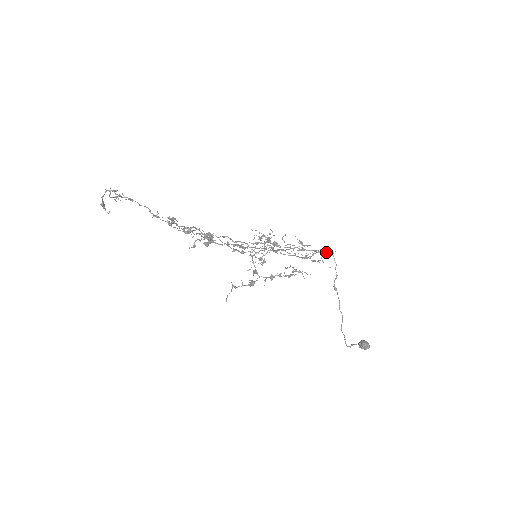
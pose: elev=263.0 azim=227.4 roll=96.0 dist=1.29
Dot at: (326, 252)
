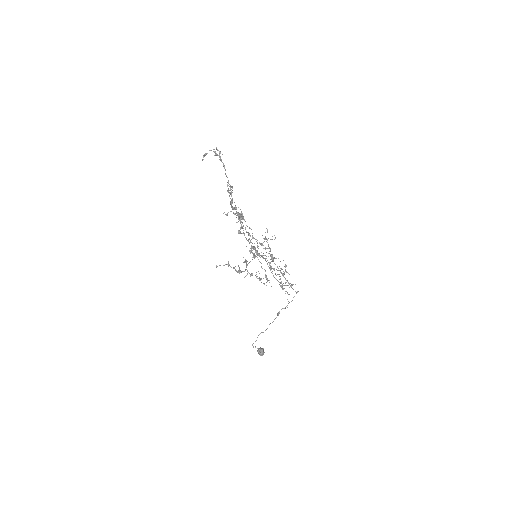
Dot at: (295, 291)
